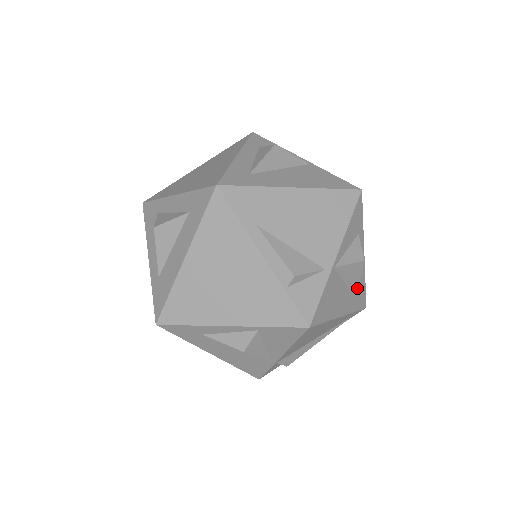
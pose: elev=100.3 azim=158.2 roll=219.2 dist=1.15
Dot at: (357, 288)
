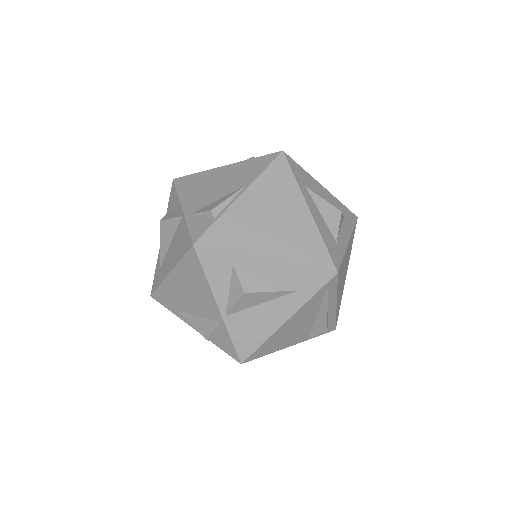
Dot at: (283, 291)
